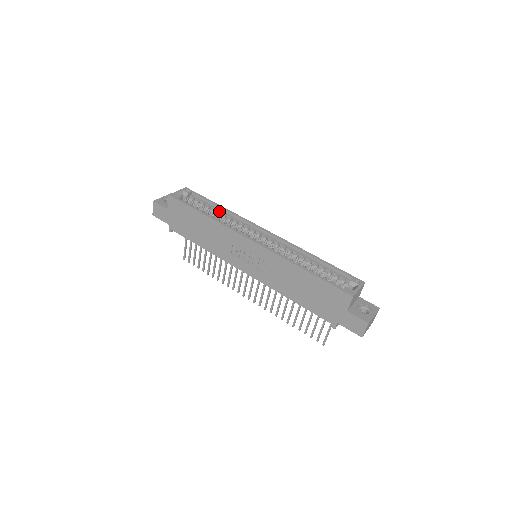
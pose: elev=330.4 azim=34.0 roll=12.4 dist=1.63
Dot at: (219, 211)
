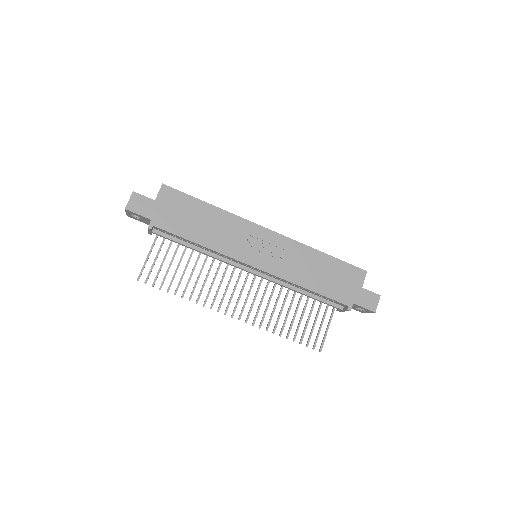
Dot at: occluded
